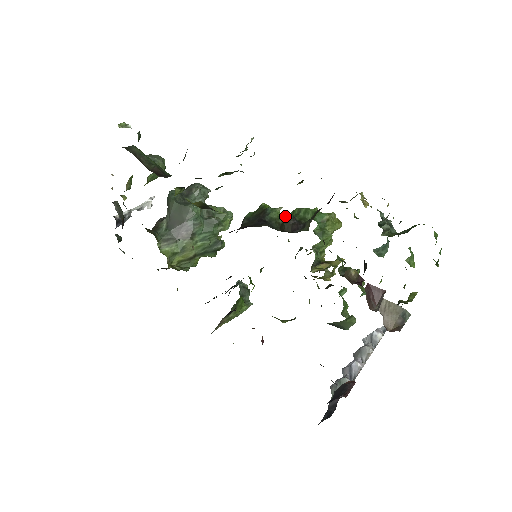
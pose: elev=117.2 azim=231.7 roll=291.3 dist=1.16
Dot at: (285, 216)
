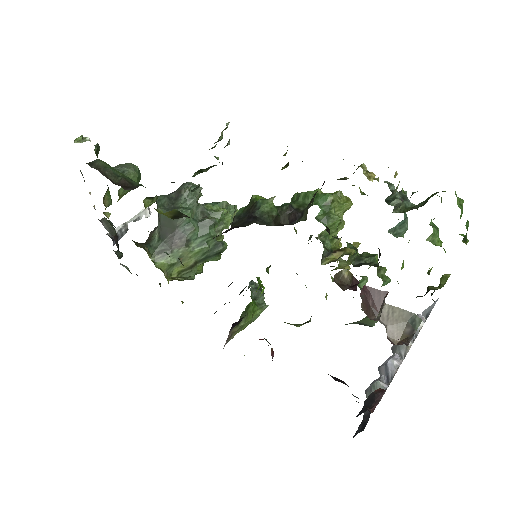
Dot at: (281, 206)
